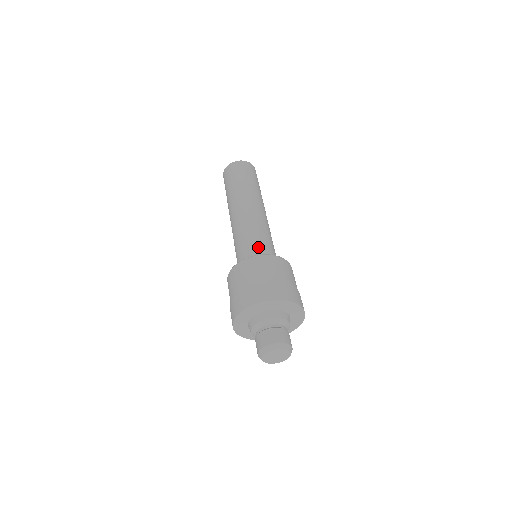
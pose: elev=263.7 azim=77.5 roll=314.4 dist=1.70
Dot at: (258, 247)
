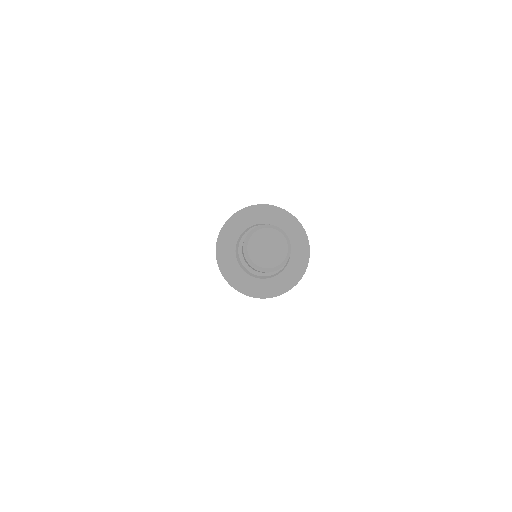
Dot at: occluded
